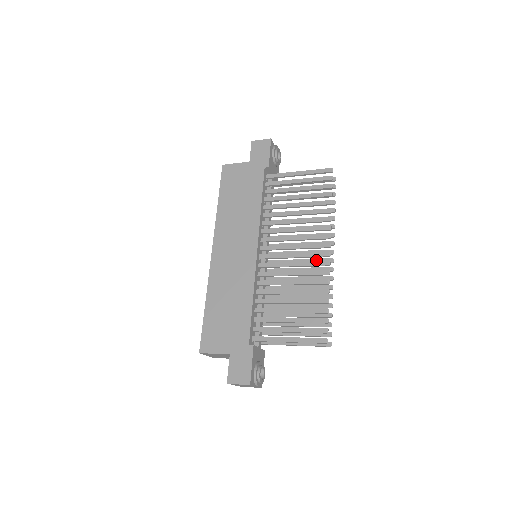
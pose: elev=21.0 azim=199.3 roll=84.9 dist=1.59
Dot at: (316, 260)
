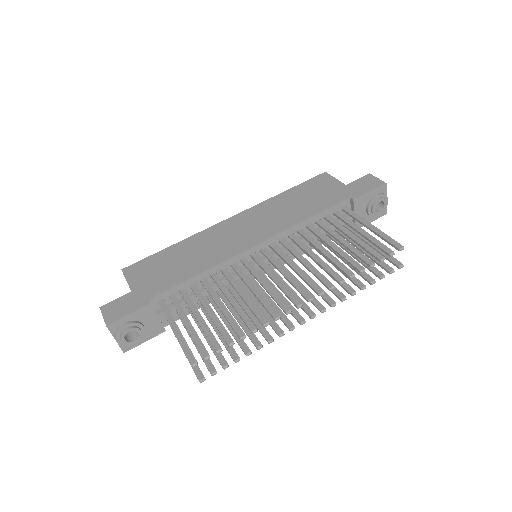
Dot at: (292, 307)
